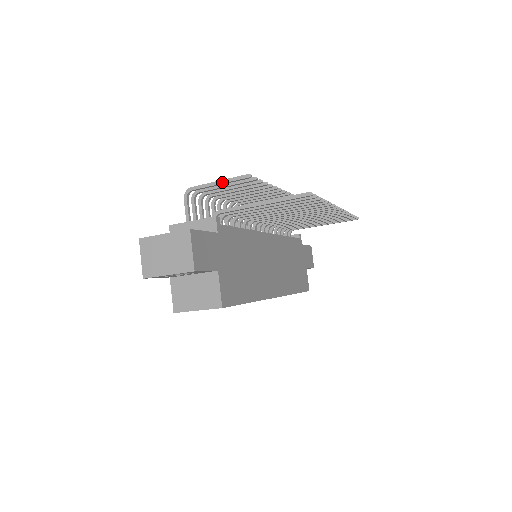
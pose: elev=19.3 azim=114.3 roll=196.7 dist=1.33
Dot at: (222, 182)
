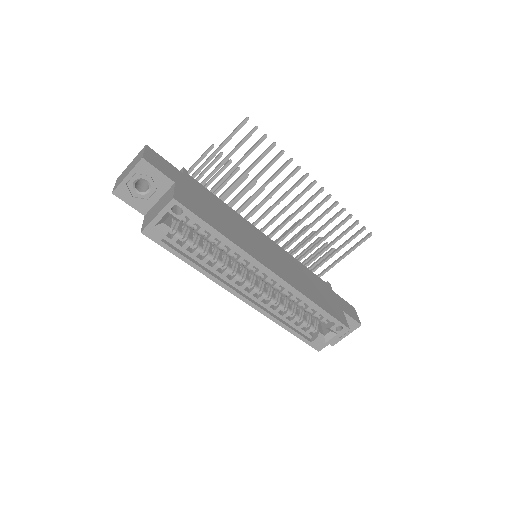
Dot at: (196, 162)
